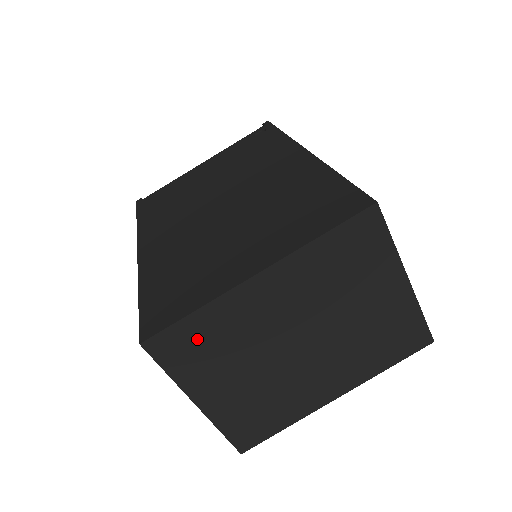
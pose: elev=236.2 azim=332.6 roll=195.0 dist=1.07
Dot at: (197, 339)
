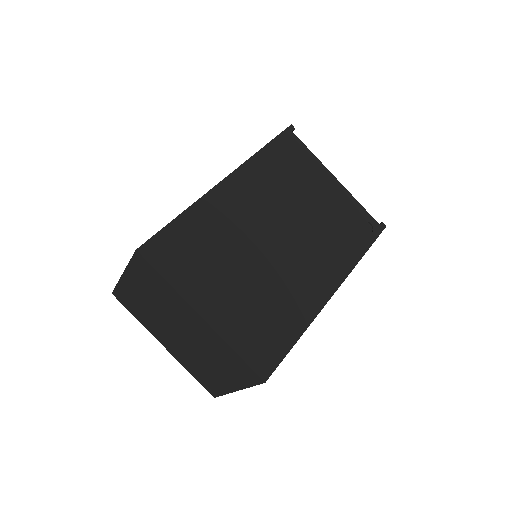
Dot at: (154, 280)
